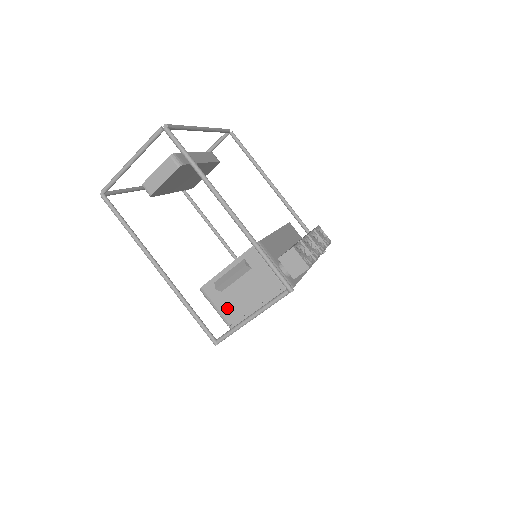
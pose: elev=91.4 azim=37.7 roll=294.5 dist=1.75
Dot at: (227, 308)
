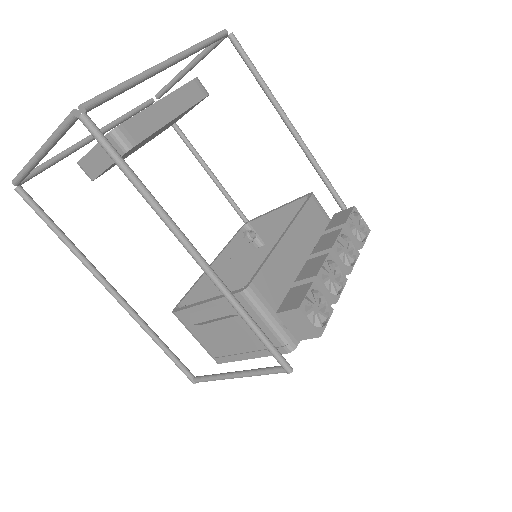
Dot at: (208, 342)
